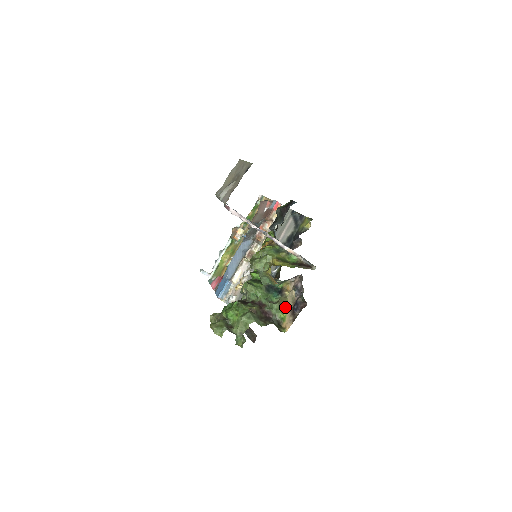
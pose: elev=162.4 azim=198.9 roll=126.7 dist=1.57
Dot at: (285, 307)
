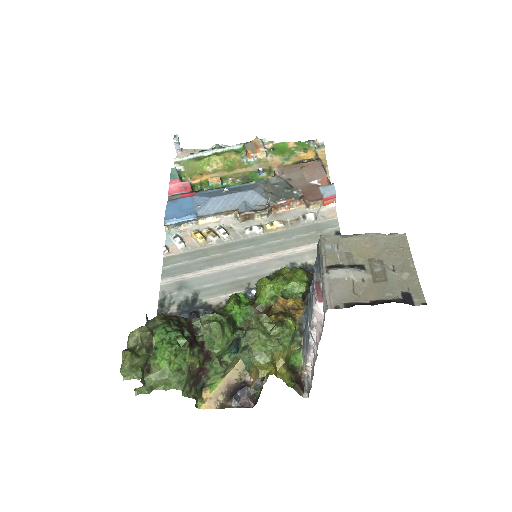
Dot at: (227, 373)
